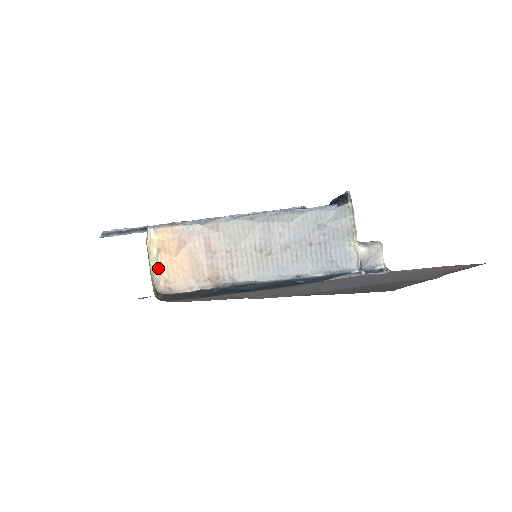
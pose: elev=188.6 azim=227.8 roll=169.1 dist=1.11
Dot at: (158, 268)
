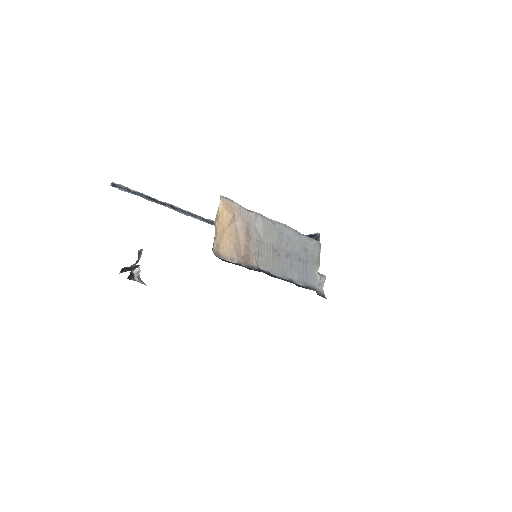
Dot at: (216, 231)
